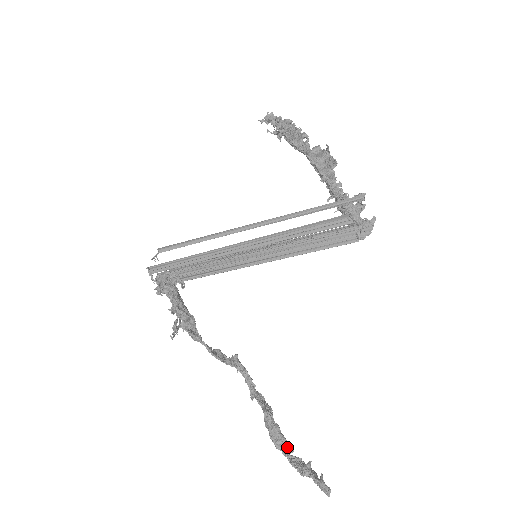
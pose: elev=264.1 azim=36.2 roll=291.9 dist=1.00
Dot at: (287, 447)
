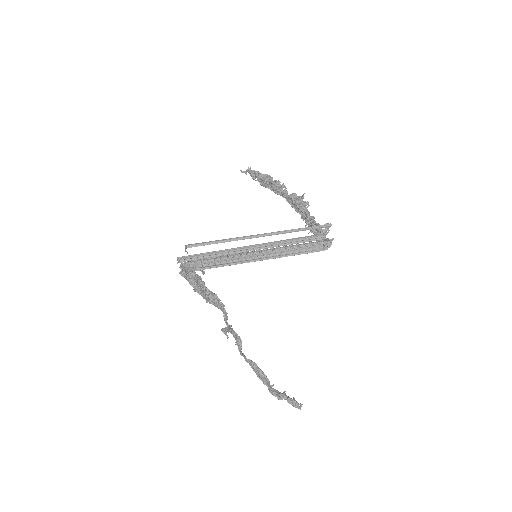
Dot at: (269, 383)
